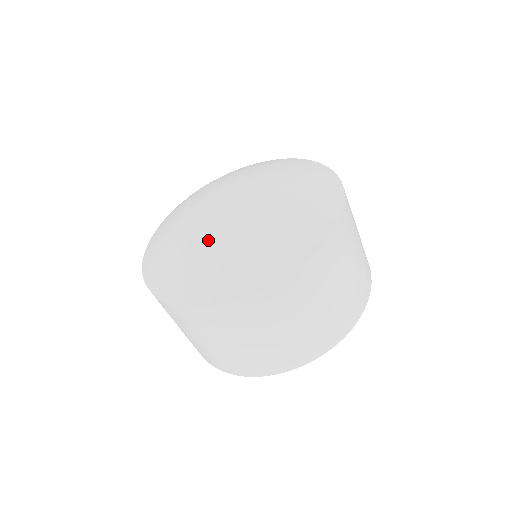
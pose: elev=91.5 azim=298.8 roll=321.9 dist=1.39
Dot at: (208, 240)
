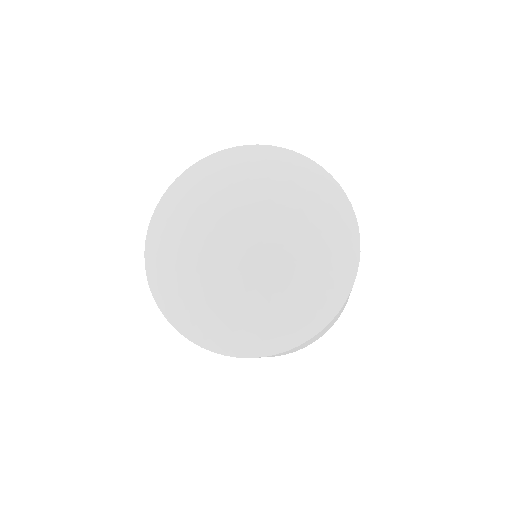
Dot at: (221, 288)
